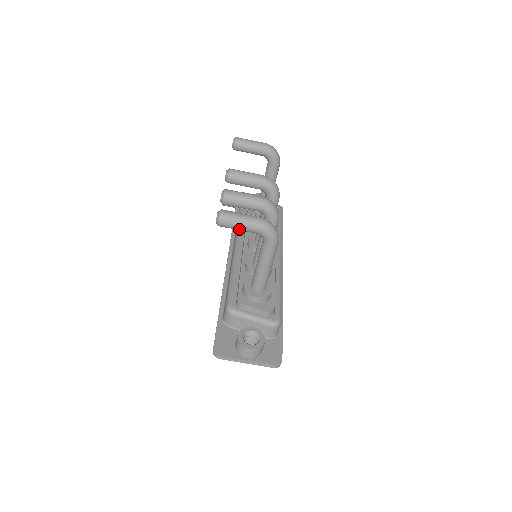
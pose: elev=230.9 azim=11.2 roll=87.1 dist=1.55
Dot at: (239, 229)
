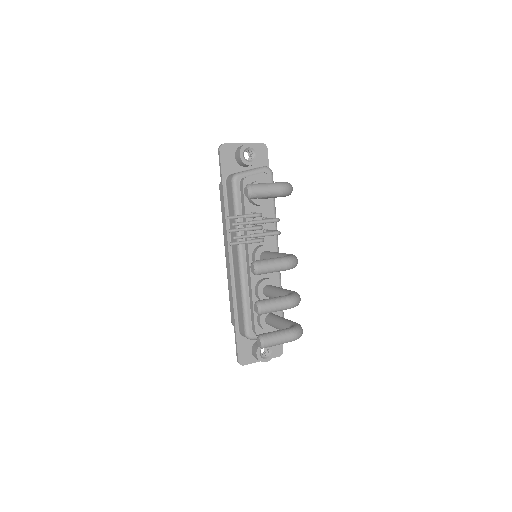
Dot at: occluded
